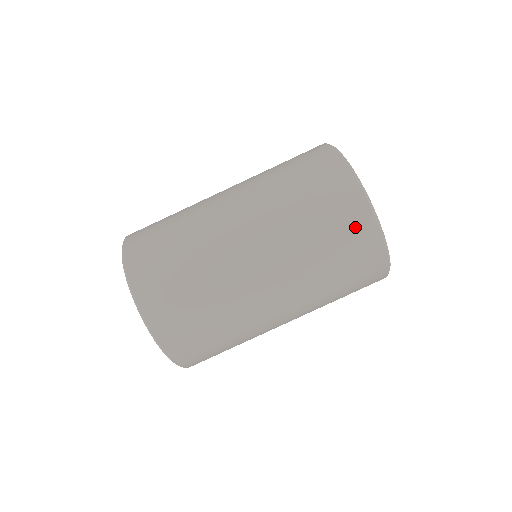
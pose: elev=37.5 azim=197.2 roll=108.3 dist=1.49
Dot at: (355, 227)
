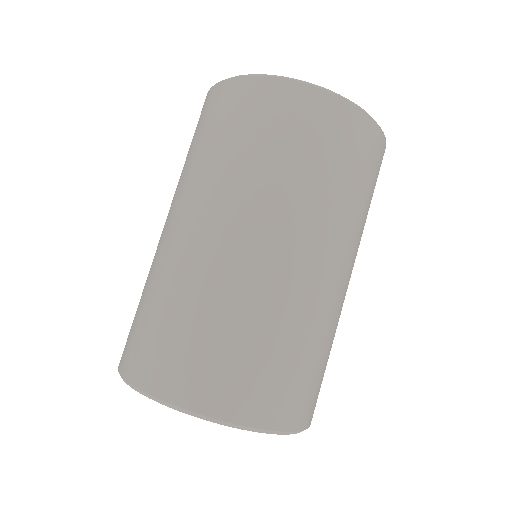
Dot at: (359, 139)
